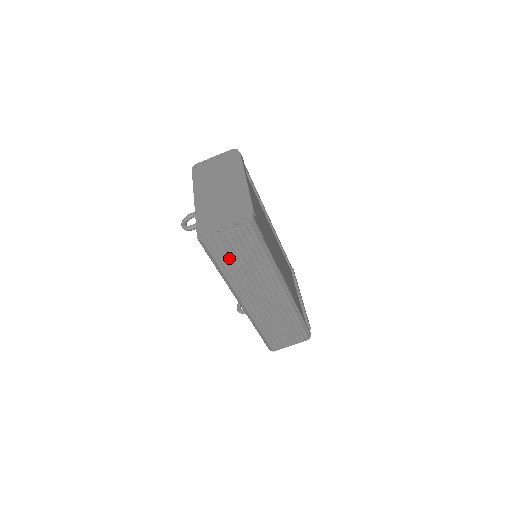
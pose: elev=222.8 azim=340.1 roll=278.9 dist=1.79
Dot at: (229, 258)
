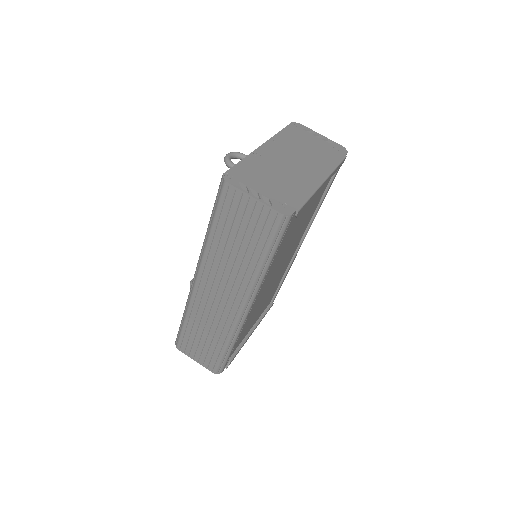
Dot at: (230, 225)
